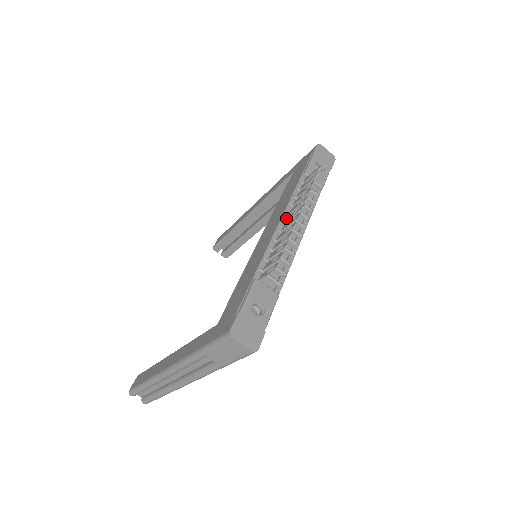
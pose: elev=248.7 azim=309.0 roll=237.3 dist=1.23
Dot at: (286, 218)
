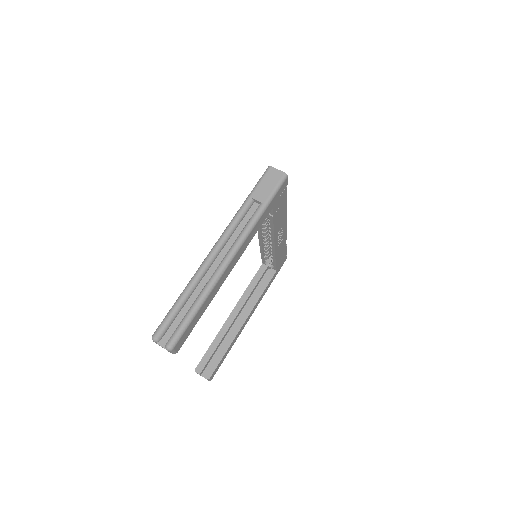
Dot at: occluded
